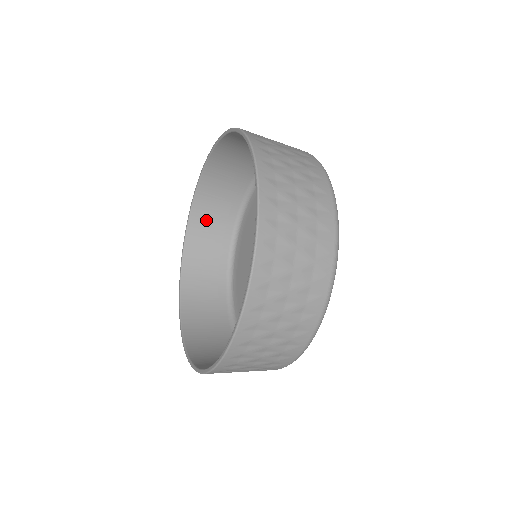
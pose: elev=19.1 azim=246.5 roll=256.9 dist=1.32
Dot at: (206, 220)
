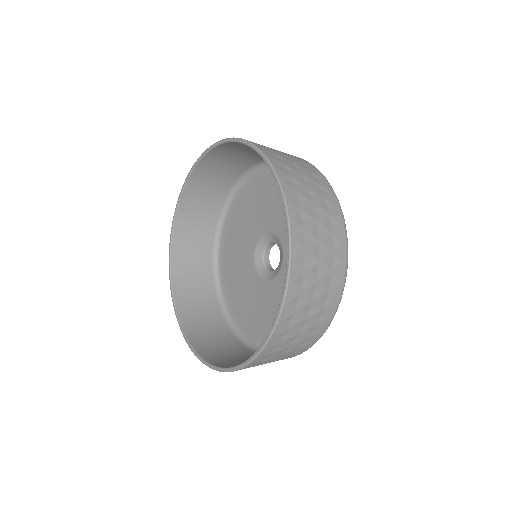
Dot at: (187, 282)
